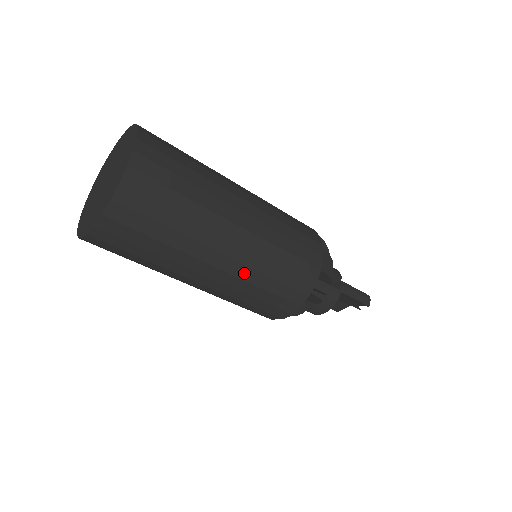
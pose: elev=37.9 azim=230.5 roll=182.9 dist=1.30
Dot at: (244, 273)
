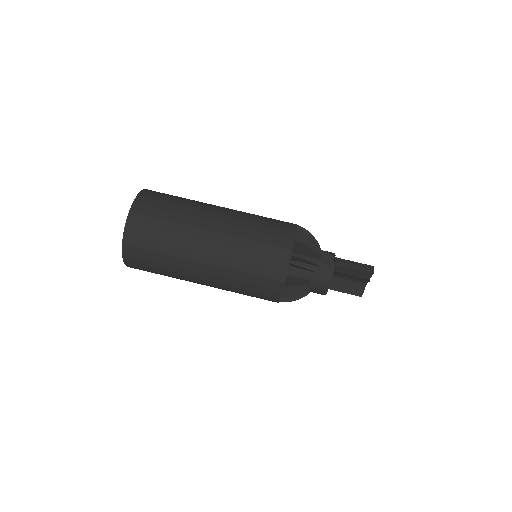
Dot at: (228, 253)
